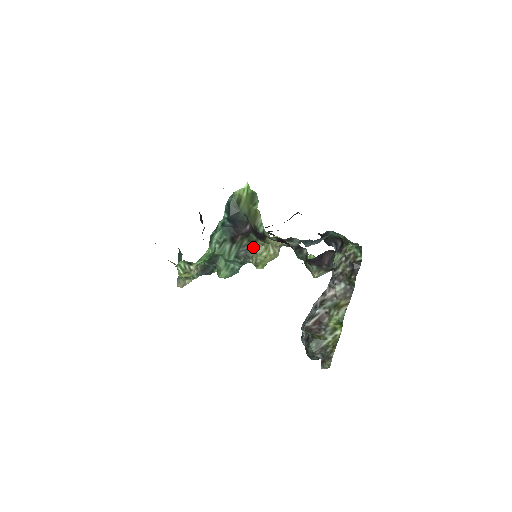
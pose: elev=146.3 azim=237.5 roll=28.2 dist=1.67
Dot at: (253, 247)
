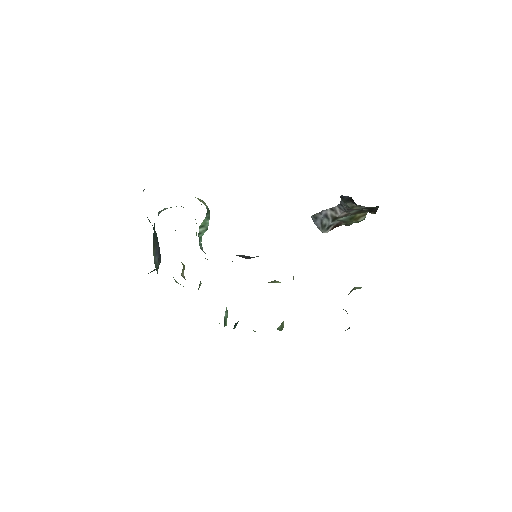
Dot at: occluded
